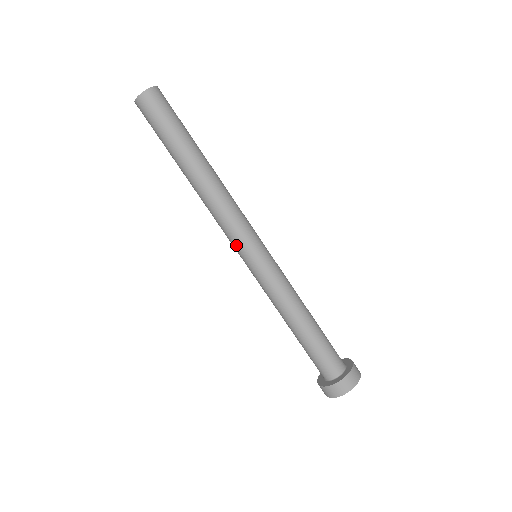
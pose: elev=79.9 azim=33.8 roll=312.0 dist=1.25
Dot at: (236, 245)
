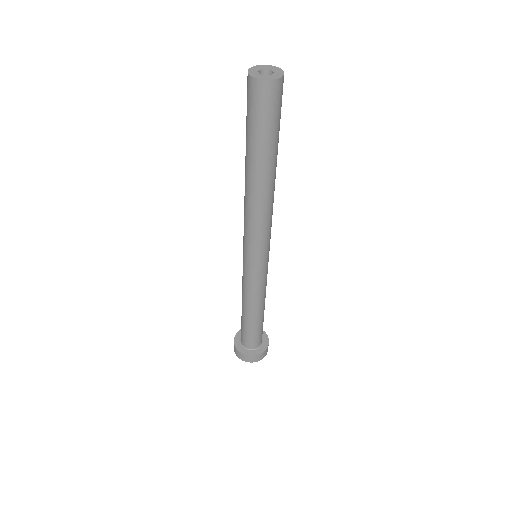
Dot at: (250, 248)
